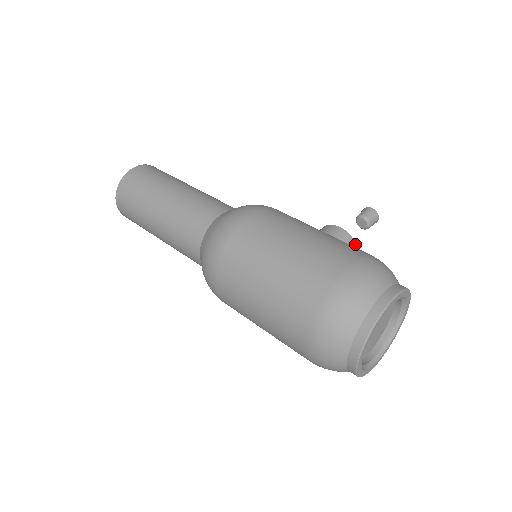
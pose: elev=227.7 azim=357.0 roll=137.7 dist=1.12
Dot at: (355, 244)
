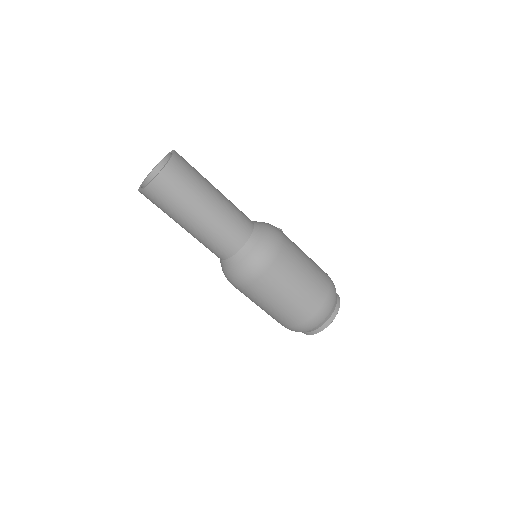
Dot at: occluded
